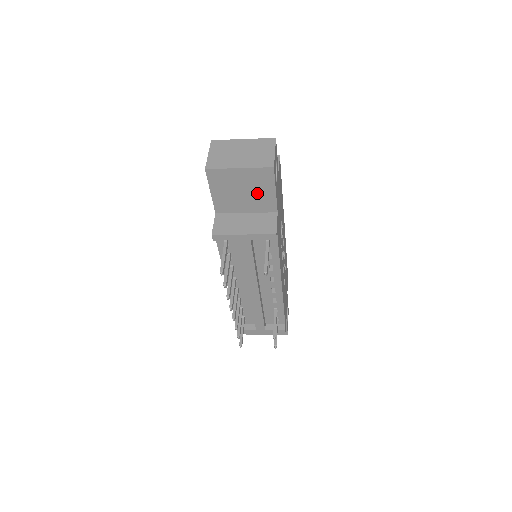
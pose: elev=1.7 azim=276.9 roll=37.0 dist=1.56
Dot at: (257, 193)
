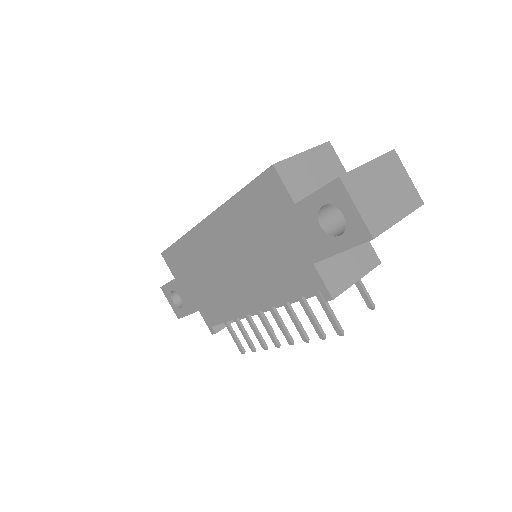
Dot at: occluded
